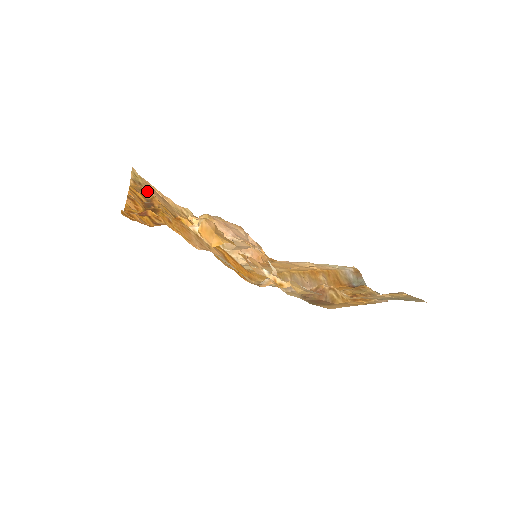
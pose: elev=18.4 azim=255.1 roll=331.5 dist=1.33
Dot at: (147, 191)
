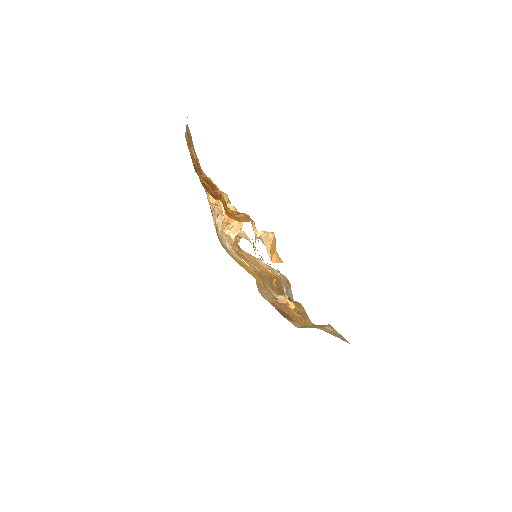
Dot at: (193, 149)
